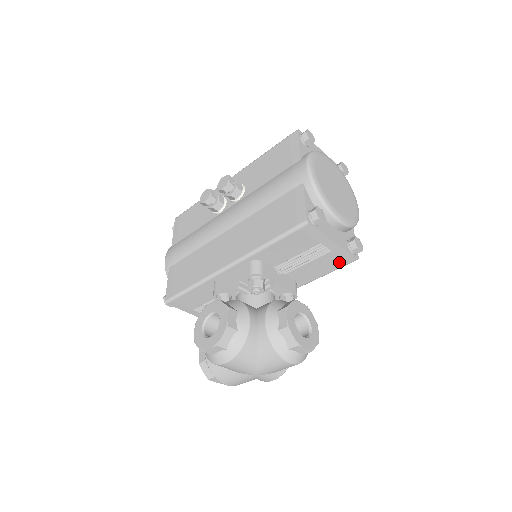
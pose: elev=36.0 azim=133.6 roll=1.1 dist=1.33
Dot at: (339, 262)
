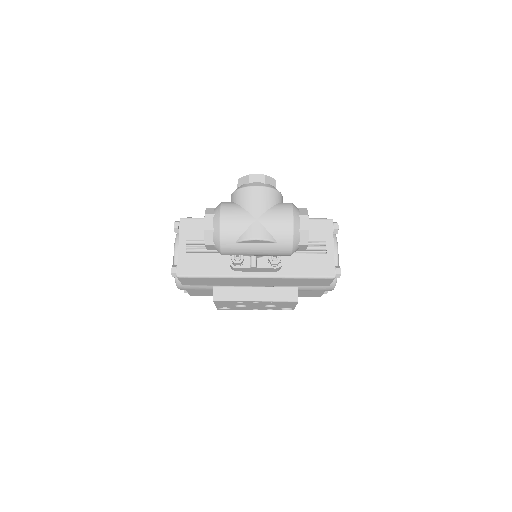
Dot at: (323, 269)
